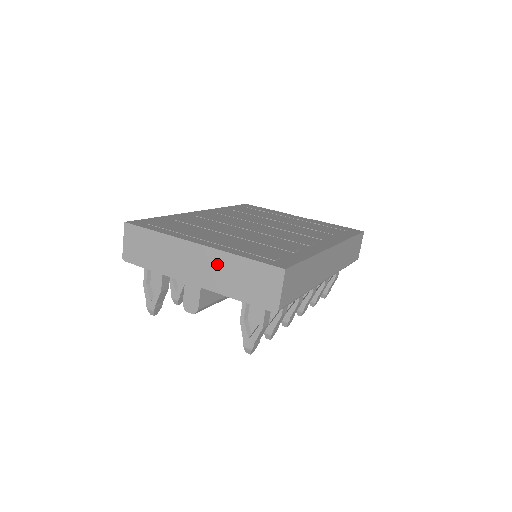
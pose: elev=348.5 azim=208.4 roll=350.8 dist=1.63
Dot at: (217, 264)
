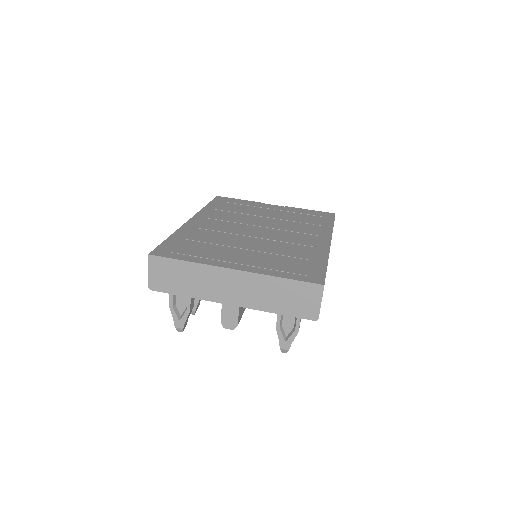
Dot at: (256, 286)
